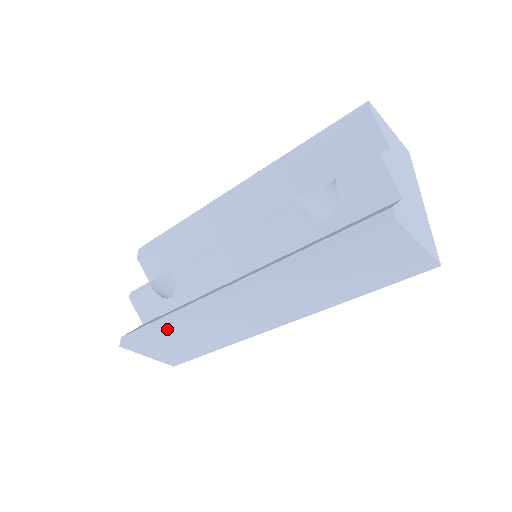
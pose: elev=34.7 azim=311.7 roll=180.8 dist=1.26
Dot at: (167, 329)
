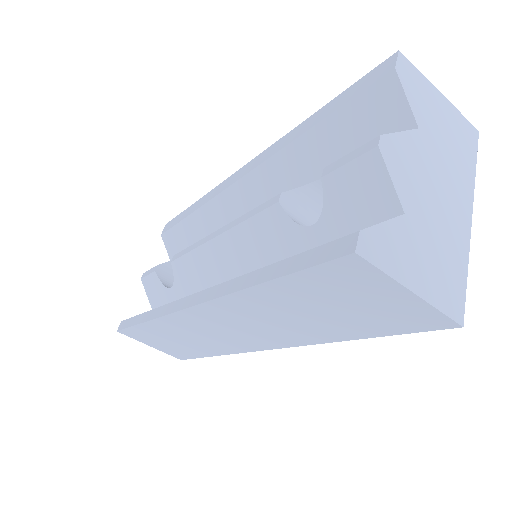
Dot at: (149, 326)
